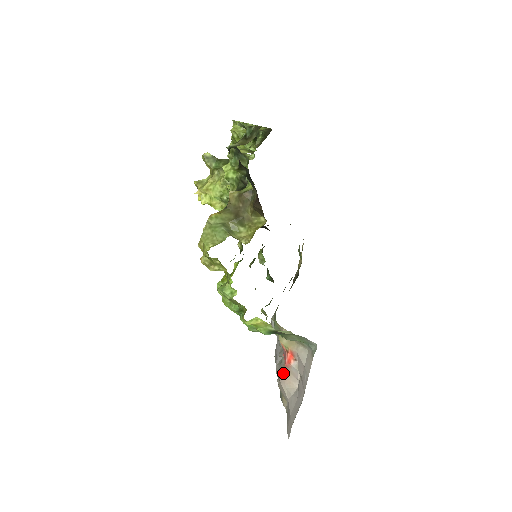
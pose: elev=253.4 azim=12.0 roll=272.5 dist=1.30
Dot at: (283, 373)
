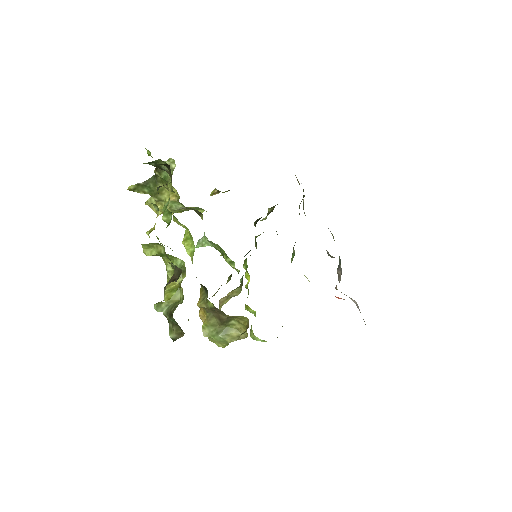
Dot at: occluded
